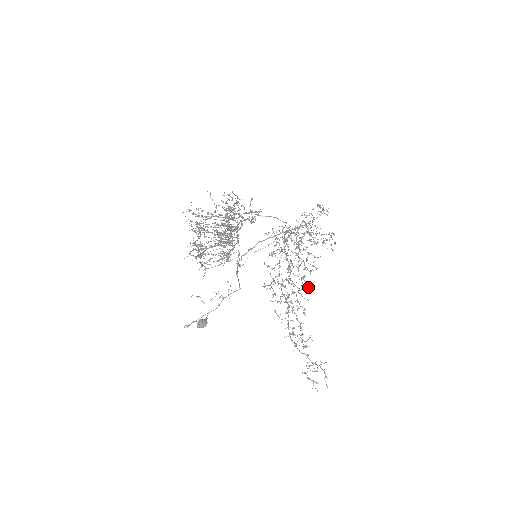
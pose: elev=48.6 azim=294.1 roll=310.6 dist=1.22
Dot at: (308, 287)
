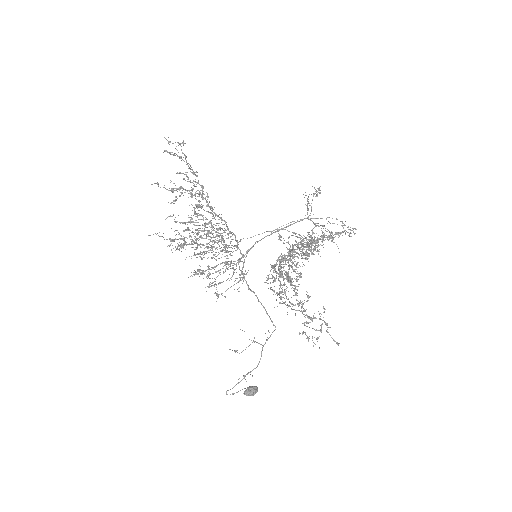
Dot at: occluded
